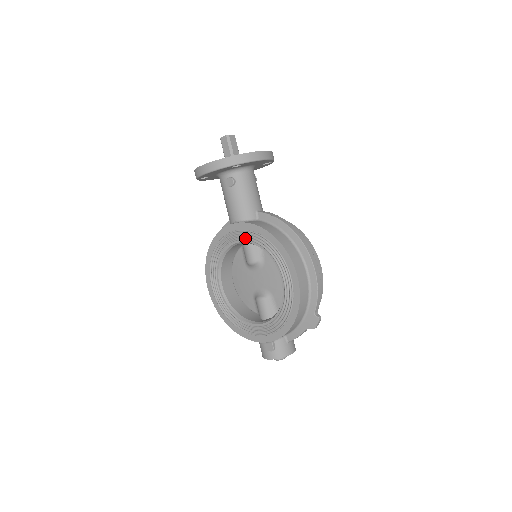
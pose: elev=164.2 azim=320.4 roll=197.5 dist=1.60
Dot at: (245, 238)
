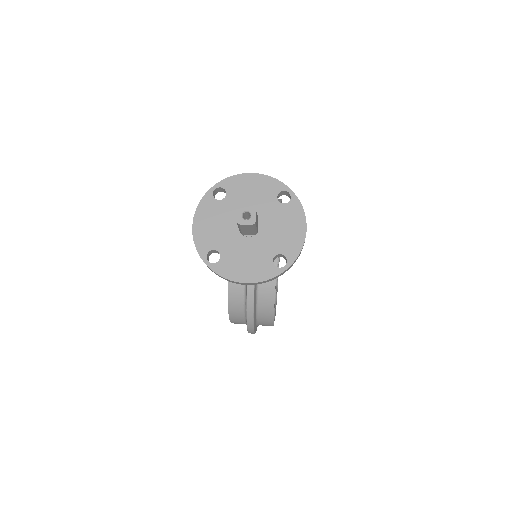
Dot at: occluded
